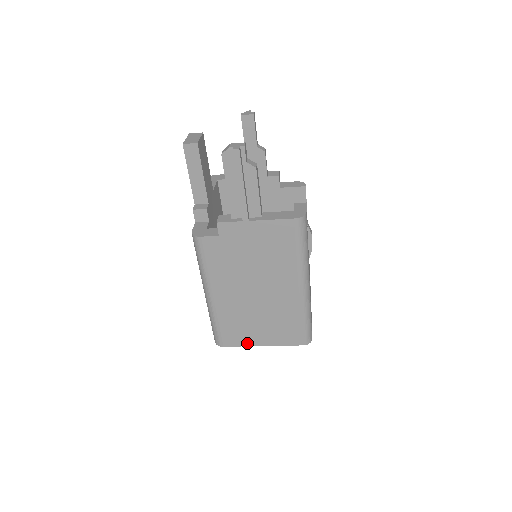
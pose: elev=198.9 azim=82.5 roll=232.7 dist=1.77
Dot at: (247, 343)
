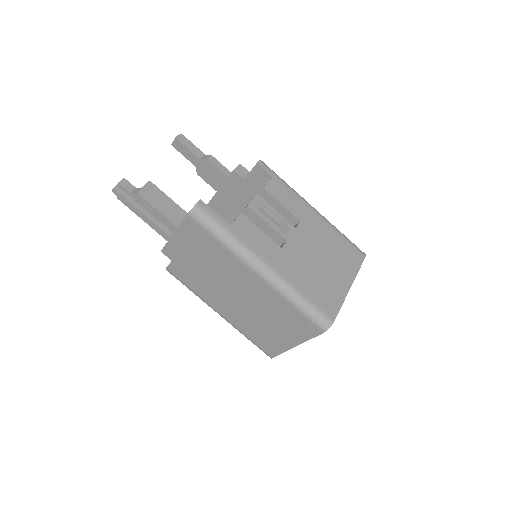
Dot at: (283, 348)
